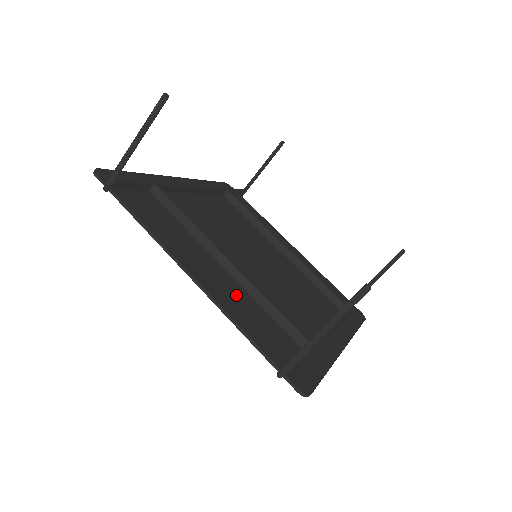
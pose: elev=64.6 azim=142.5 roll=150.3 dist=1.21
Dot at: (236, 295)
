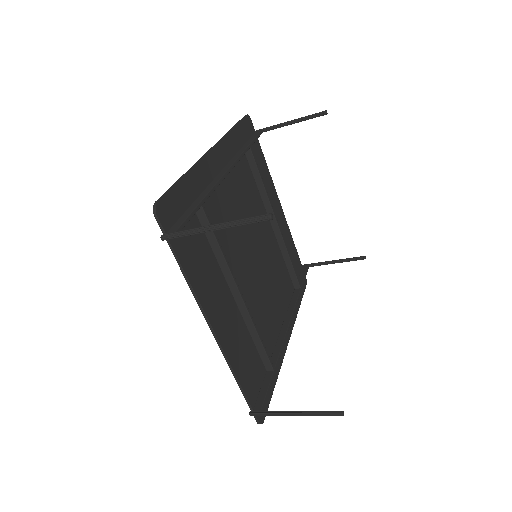
Dot at: (239, 335)
